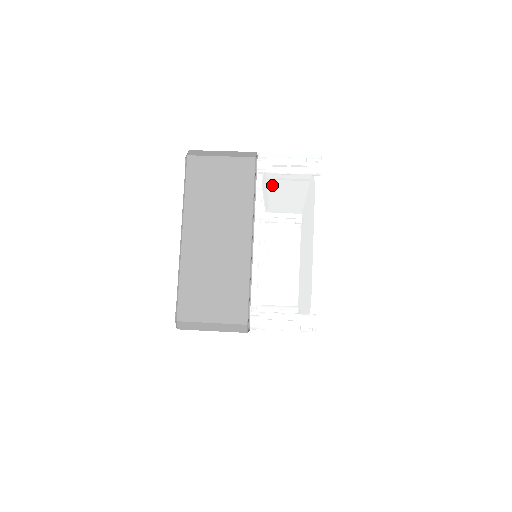
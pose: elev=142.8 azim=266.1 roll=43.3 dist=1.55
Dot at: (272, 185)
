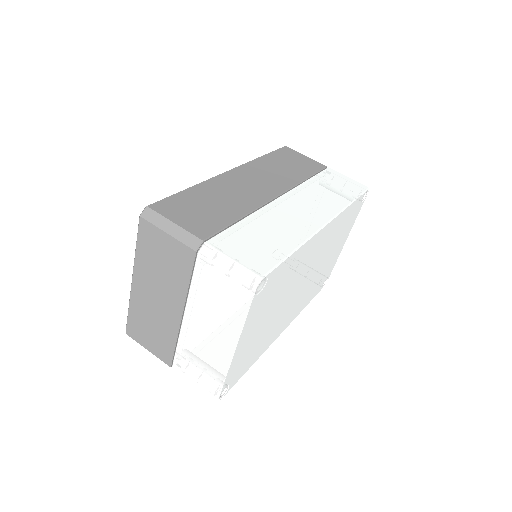
Dot at: (205, 284)
